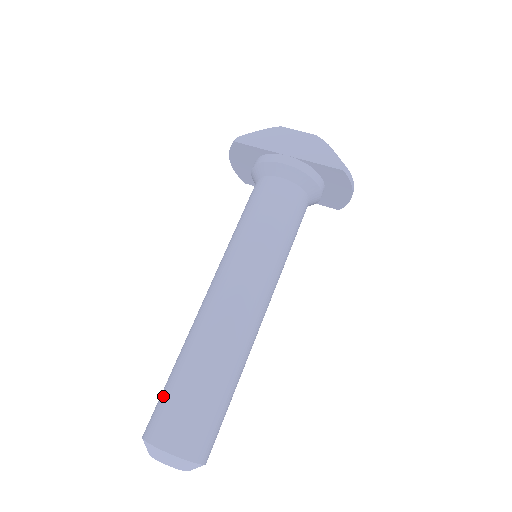
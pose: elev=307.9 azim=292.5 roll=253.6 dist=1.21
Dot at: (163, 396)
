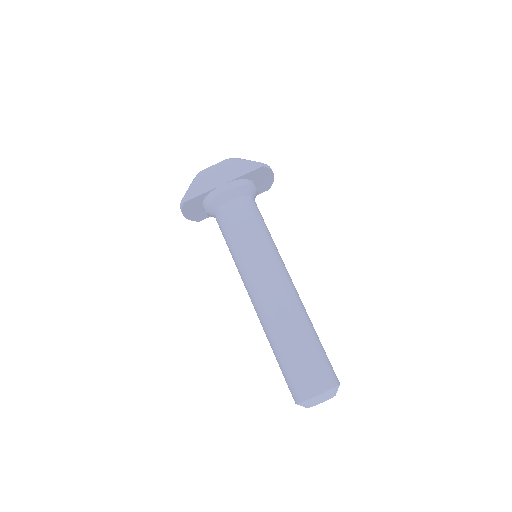
Dot at: (287, 373)
